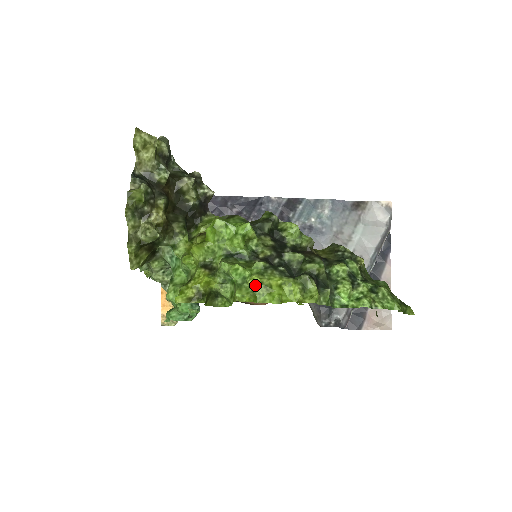
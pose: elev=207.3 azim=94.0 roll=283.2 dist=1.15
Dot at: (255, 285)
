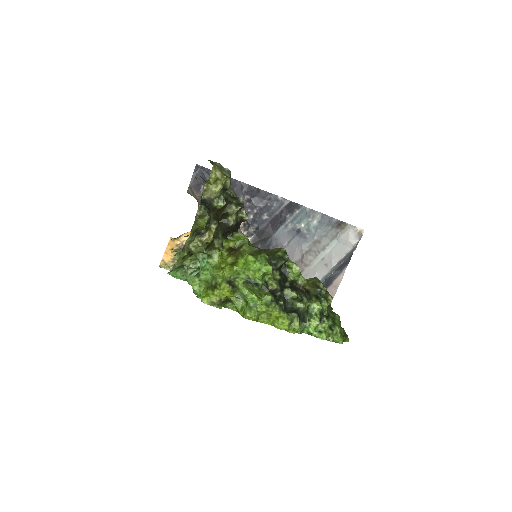
Dot at: (261, 311)
